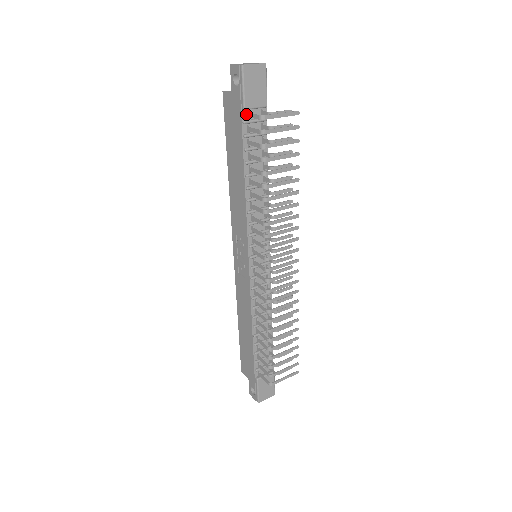
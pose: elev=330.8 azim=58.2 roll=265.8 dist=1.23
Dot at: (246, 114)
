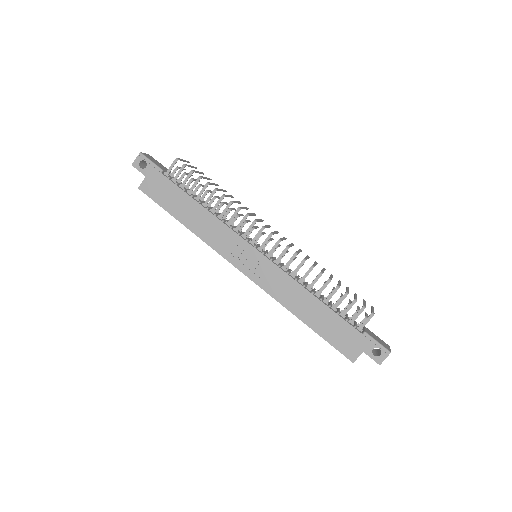
Dot at: (165, 175)
